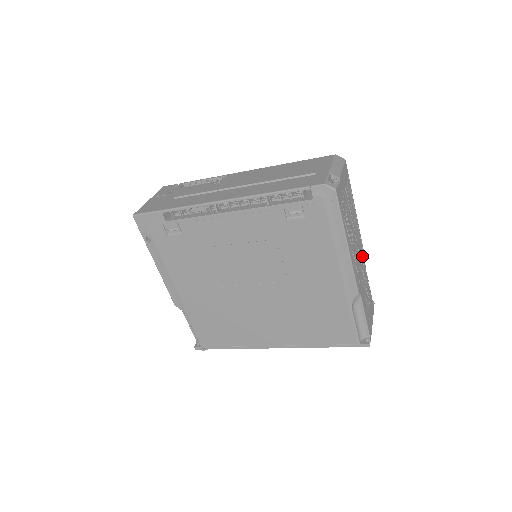
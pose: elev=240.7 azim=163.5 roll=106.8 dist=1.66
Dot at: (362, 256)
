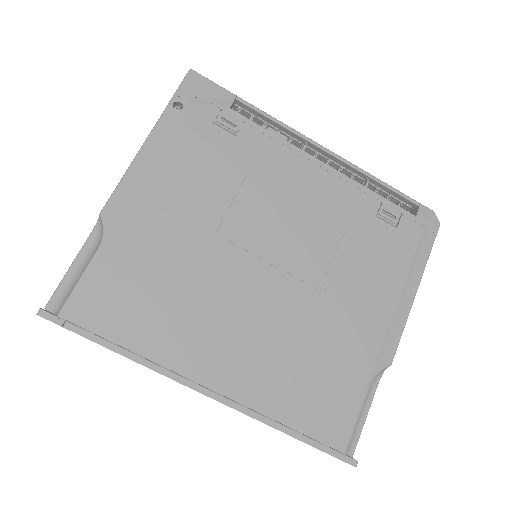
Dot at: occluded
